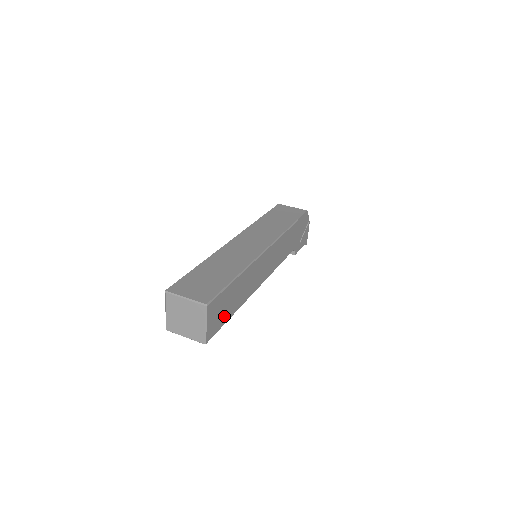
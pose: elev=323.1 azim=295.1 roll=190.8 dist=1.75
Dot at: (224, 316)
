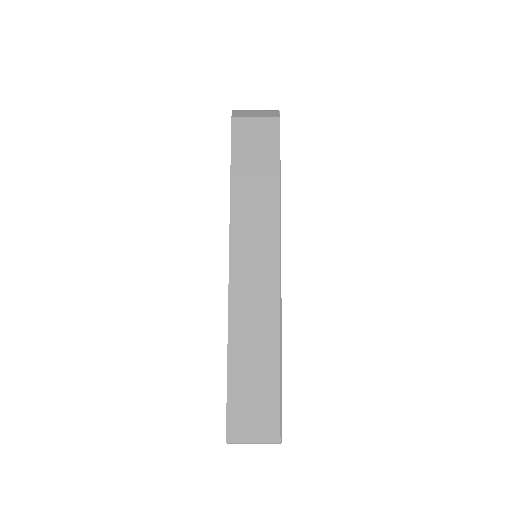
Dot at: occluded
